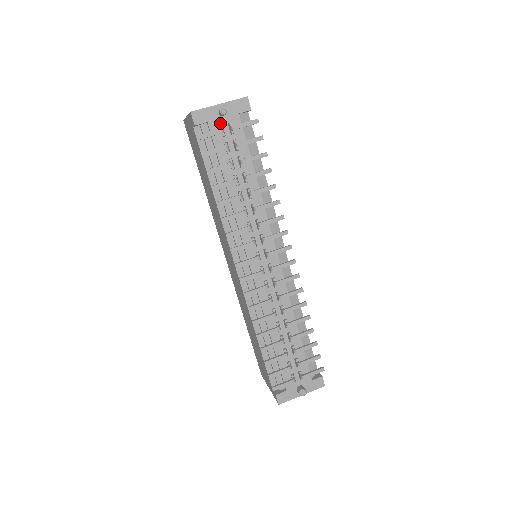
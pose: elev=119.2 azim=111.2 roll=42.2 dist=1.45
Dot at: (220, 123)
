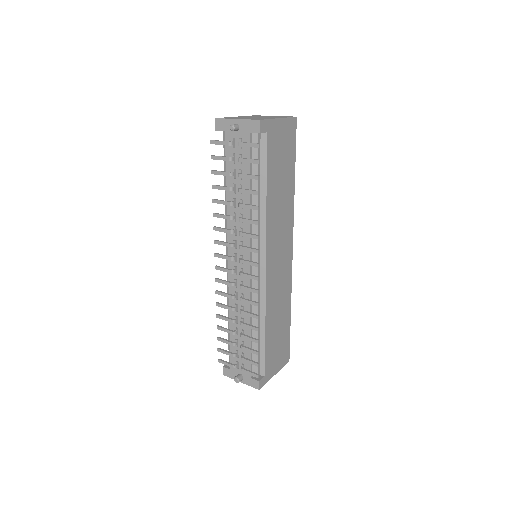
Dot at: (234, 135)
